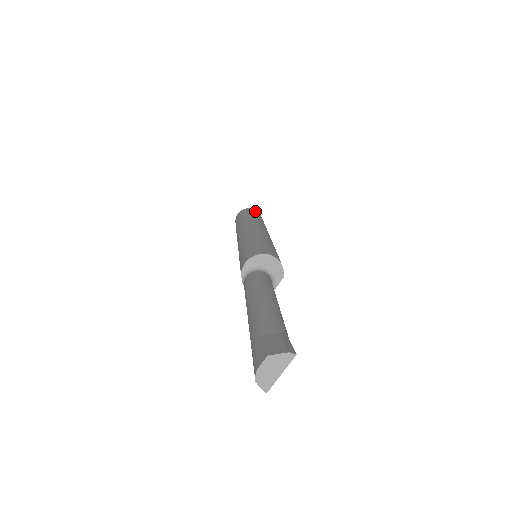
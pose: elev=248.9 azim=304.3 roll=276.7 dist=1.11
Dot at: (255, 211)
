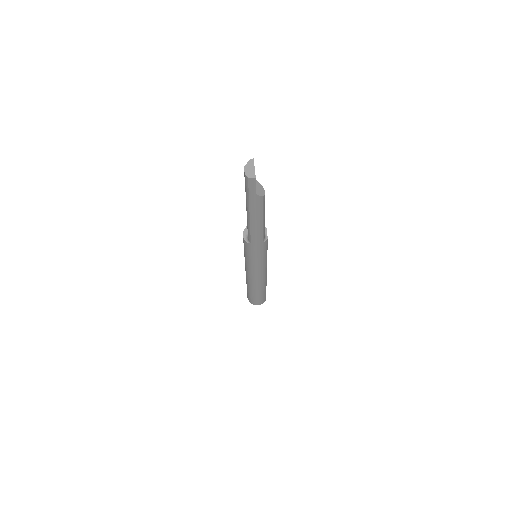
Dot at: occluded
